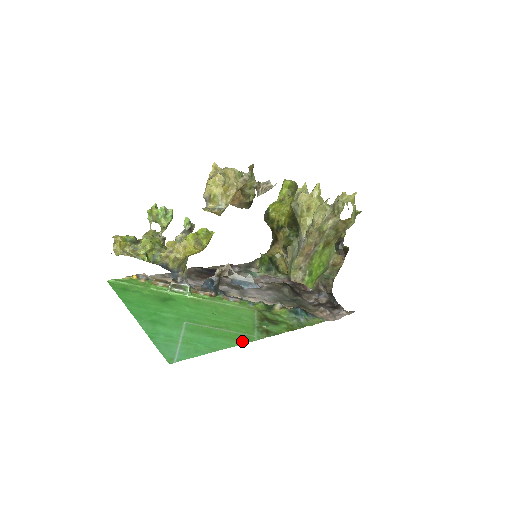
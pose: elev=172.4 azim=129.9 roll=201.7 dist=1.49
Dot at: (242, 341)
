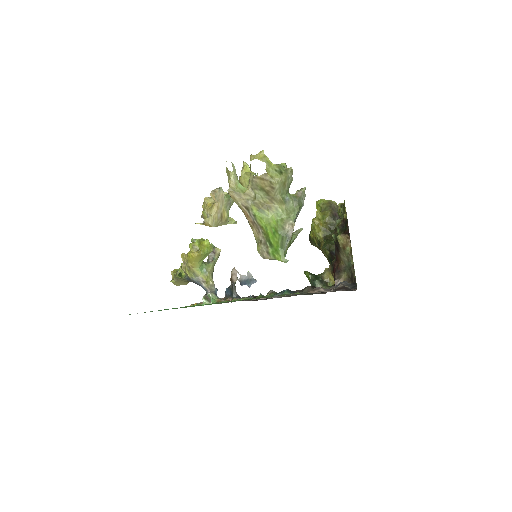
Dot at: occluded
